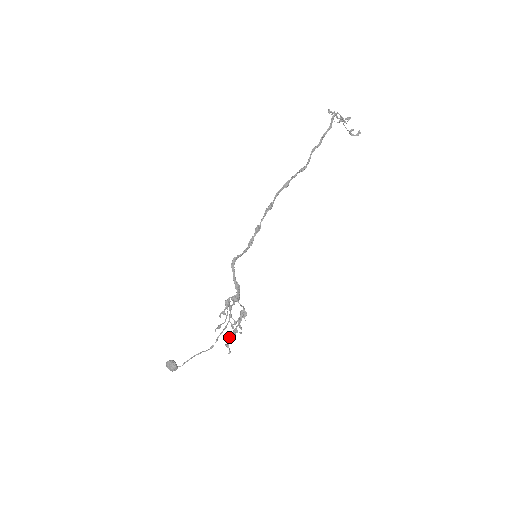
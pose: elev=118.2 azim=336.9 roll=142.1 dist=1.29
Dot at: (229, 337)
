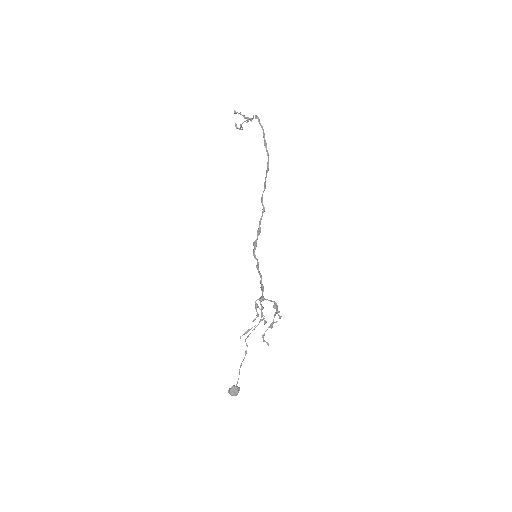
Dot at: (264, 333)
